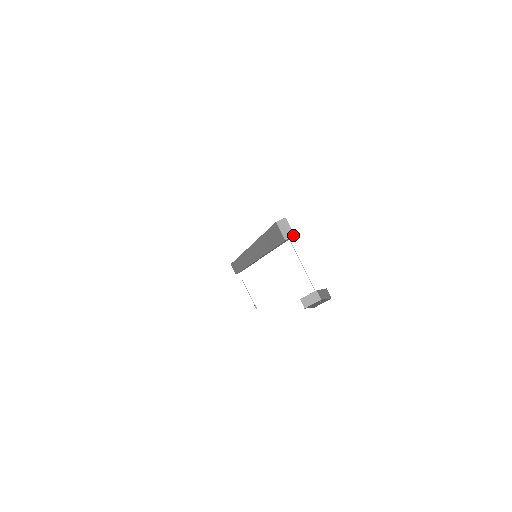
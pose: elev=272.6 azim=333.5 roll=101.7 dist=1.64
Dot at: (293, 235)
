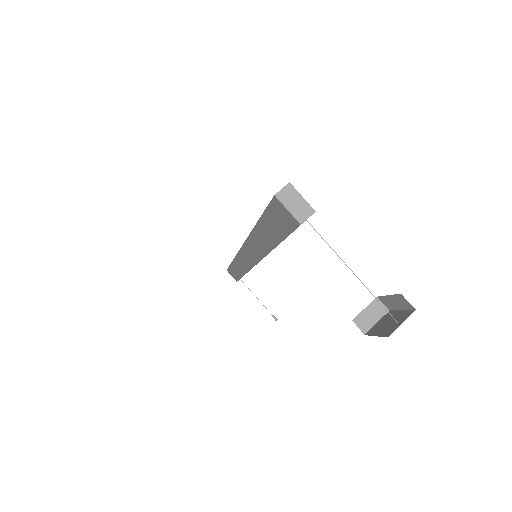
Dot at: (312, 211)
